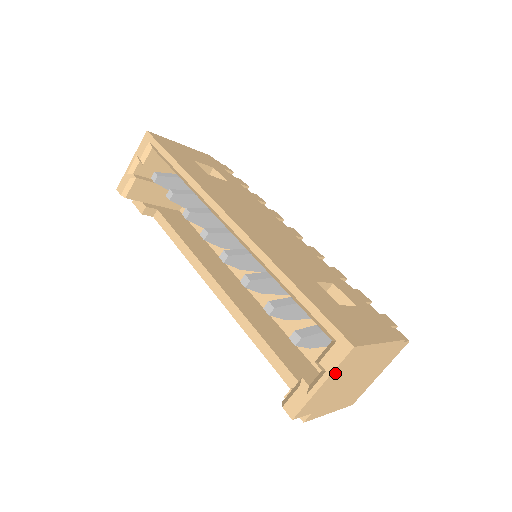
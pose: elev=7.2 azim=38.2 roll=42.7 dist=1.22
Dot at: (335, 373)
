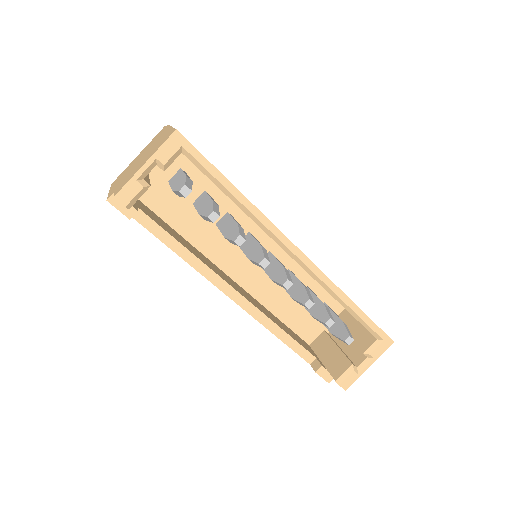
Dot at: occluded
